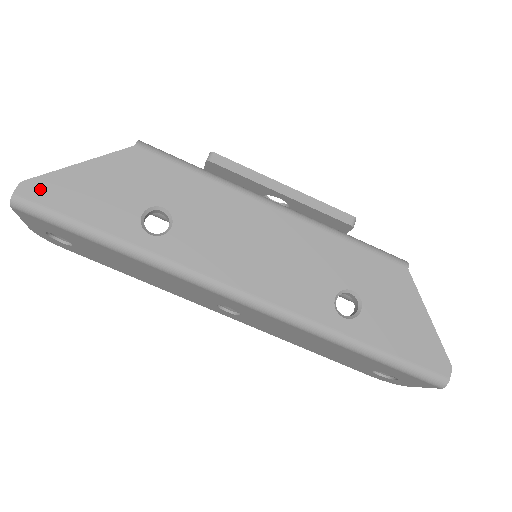
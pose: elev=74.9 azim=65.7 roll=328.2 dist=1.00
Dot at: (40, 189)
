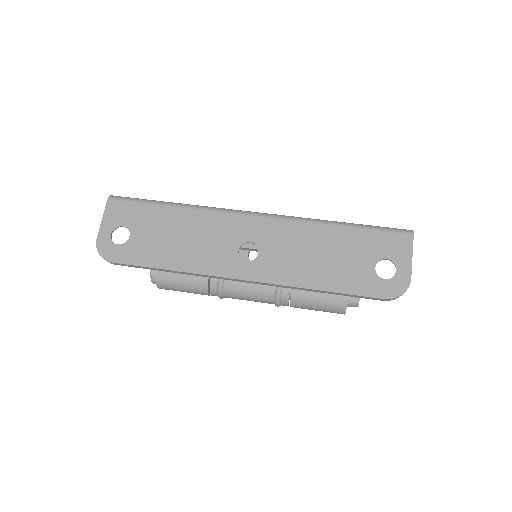
Dot at: occluded
